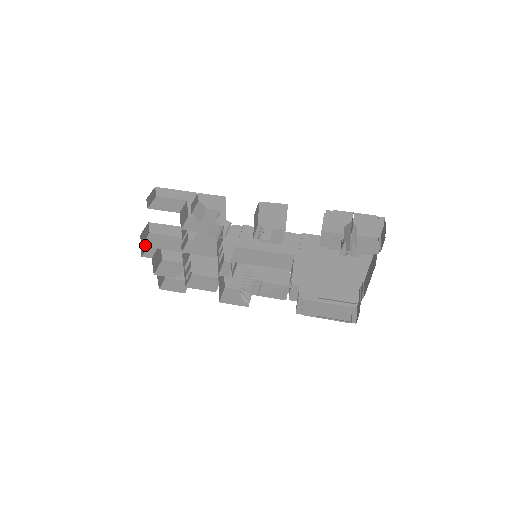
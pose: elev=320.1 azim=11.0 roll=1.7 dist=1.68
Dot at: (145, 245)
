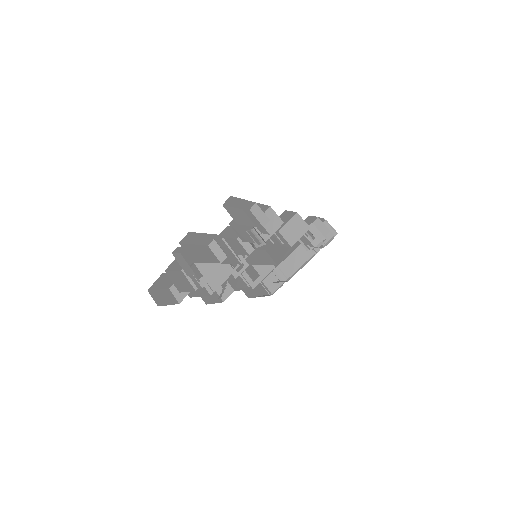
Dot at: (195, 261)
